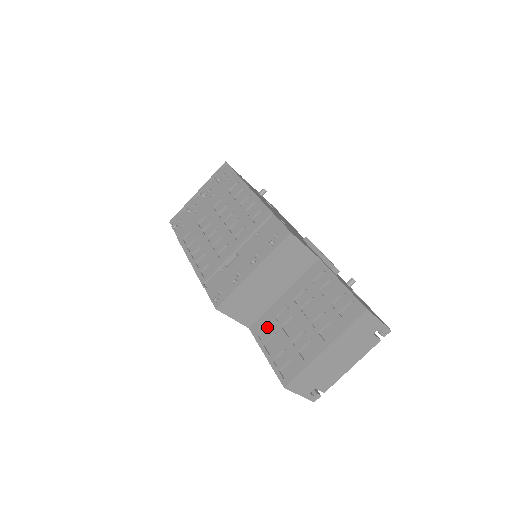
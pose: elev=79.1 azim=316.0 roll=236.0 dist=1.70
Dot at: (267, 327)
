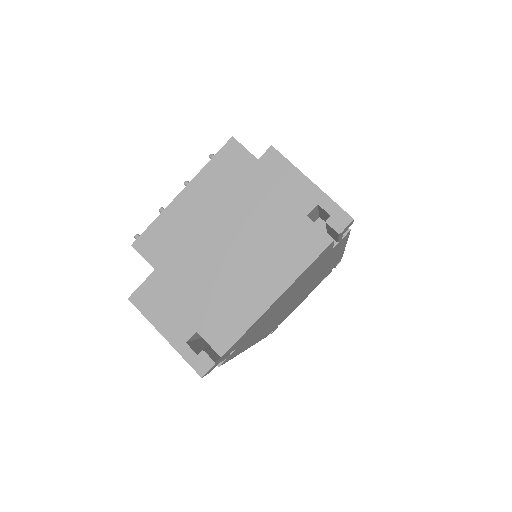
Dot at: occluded
